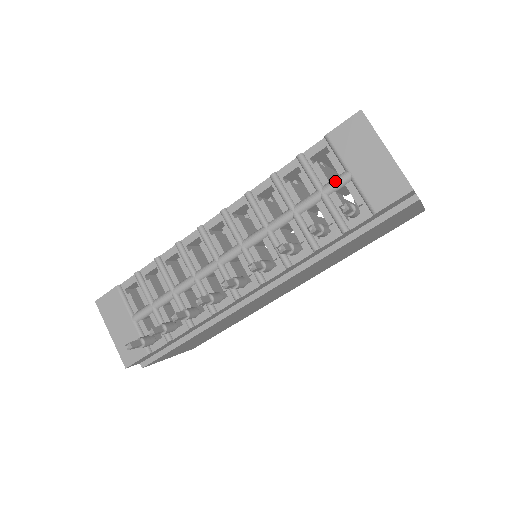
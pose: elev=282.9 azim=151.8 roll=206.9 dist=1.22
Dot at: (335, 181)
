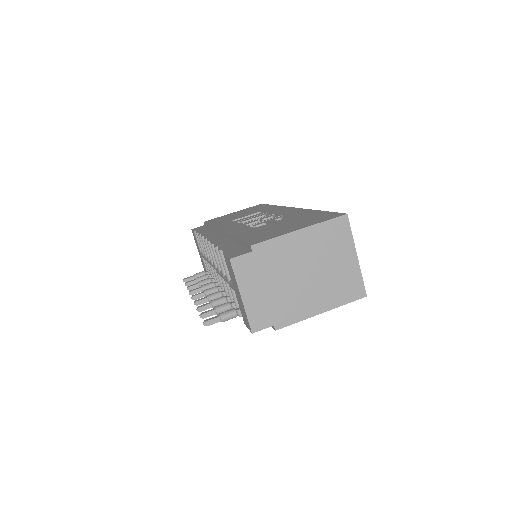
Dot at: (231, 285)
